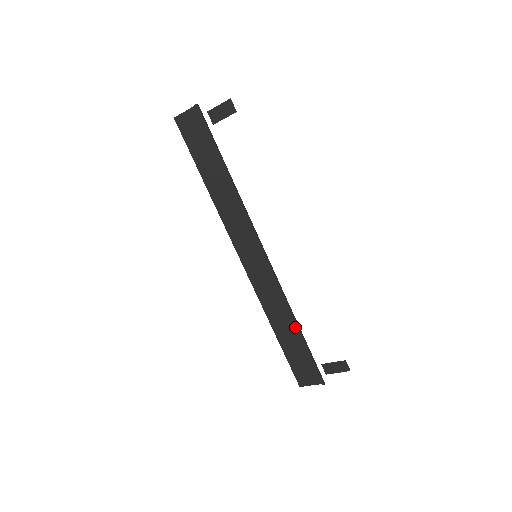
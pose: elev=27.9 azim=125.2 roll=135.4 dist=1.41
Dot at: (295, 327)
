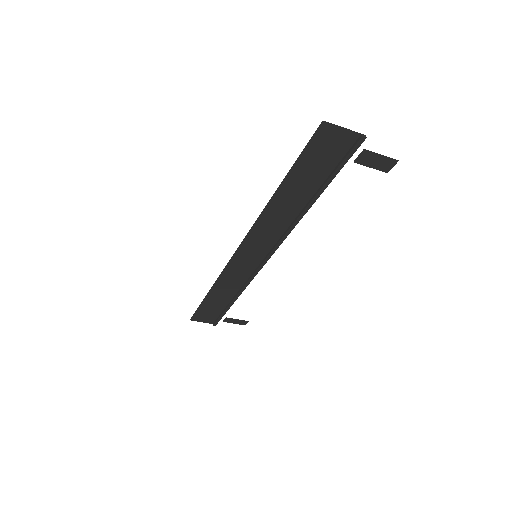
Dot at: (231, 298)
